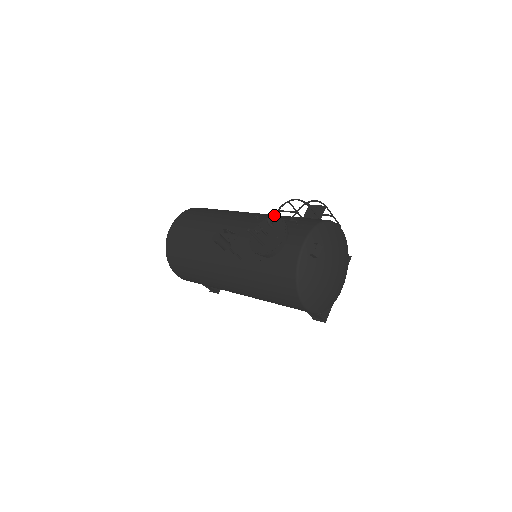
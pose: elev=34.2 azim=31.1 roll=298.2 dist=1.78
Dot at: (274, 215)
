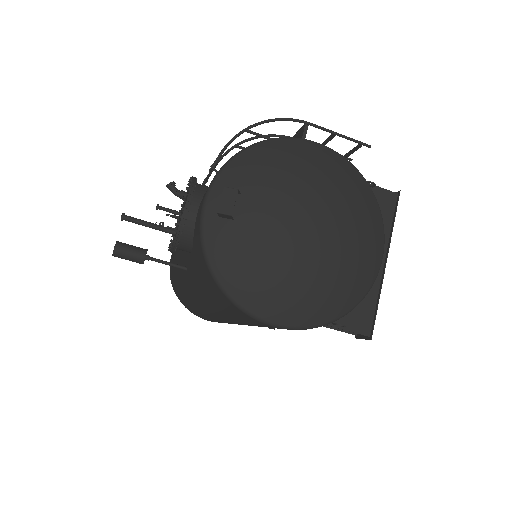
Dot at: occluded
